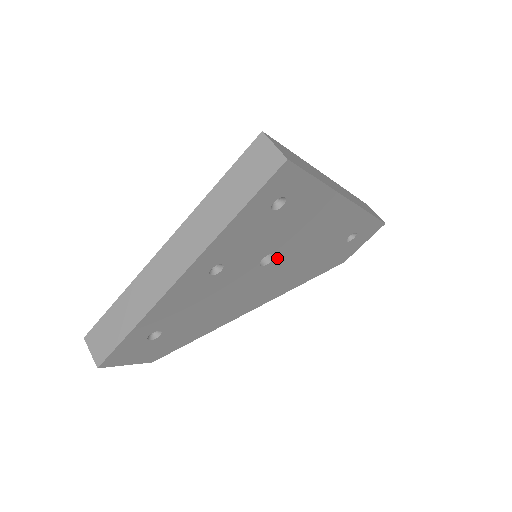
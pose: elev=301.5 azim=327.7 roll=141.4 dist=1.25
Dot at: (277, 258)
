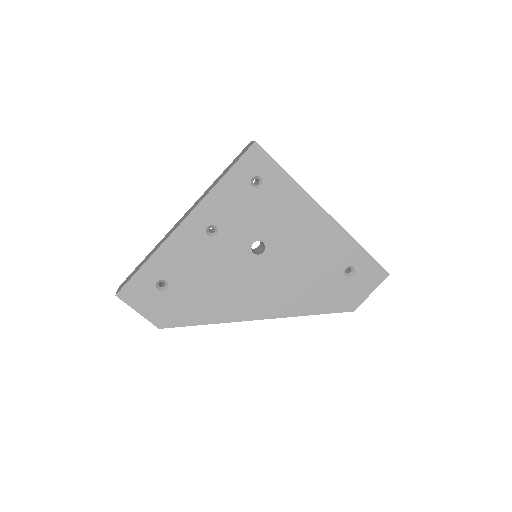
Dot at: (268, 252)
